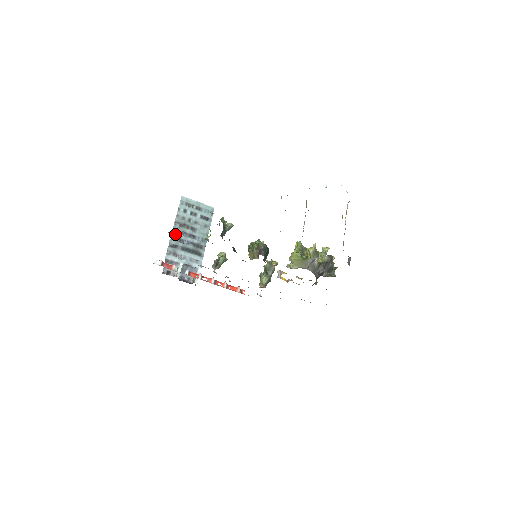
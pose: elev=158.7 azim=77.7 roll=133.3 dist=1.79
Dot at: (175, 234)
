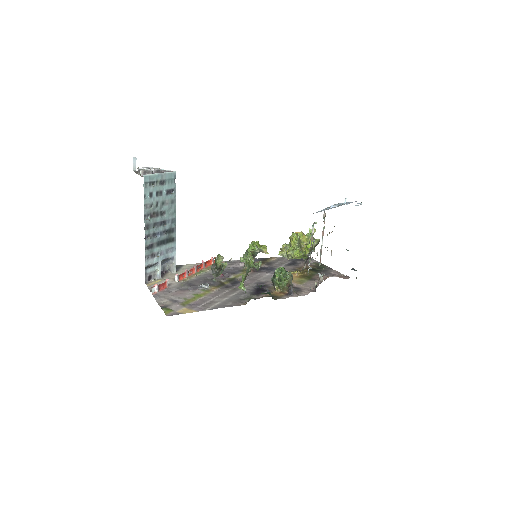
Dot at: (148, 231)
